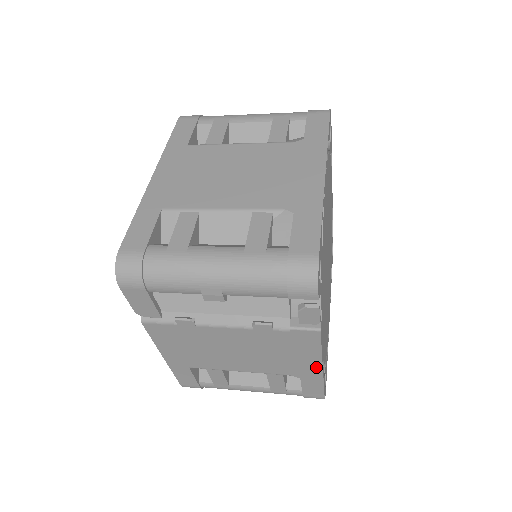
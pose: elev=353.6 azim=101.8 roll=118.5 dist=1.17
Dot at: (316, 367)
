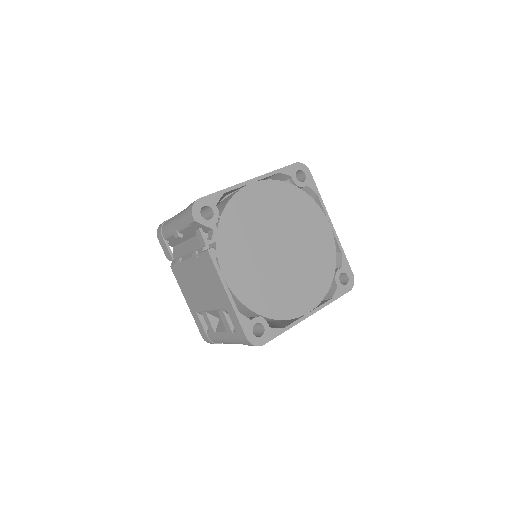
Dot at: (225, 294)
